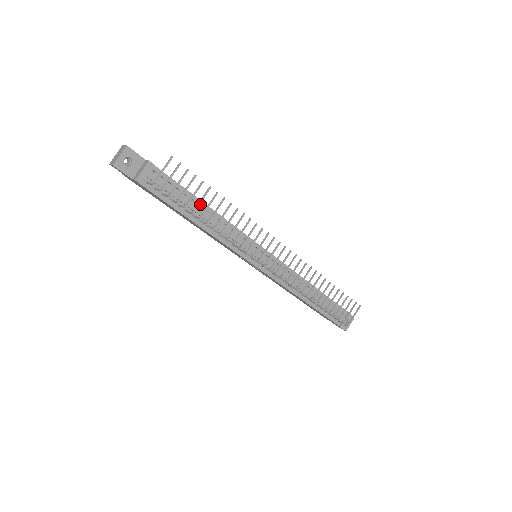
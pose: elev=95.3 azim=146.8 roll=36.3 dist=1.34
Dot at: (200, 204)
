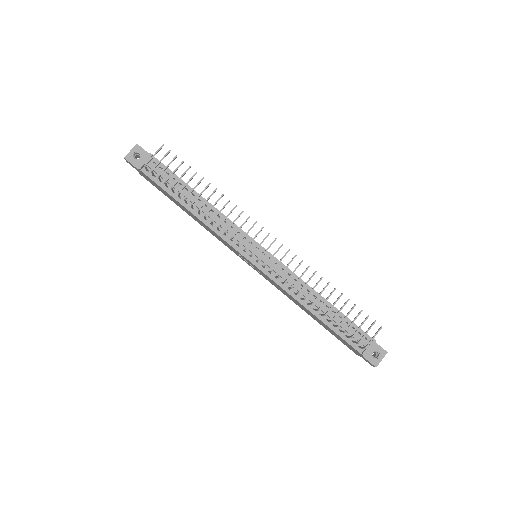
Dot at: (194, 194)
